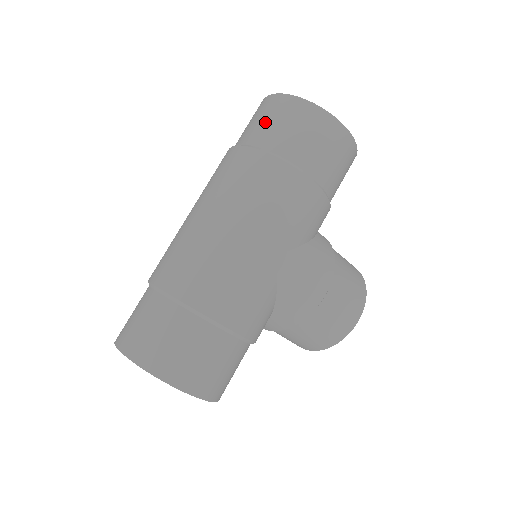
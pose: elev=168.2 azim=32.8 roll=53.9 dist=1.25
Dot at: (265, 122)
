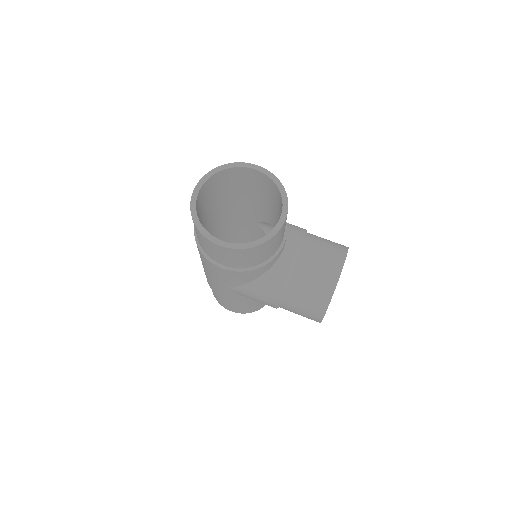
Dot at: occluded
